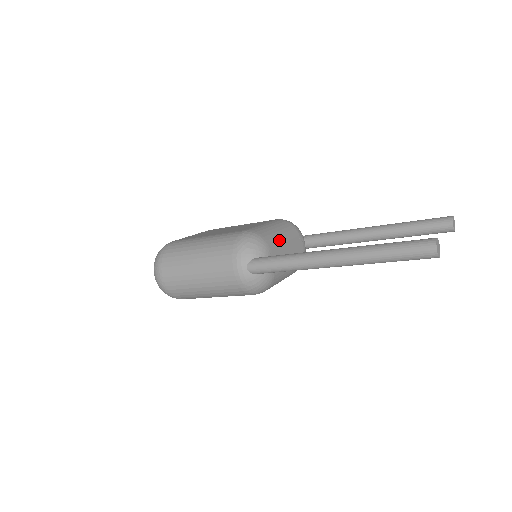
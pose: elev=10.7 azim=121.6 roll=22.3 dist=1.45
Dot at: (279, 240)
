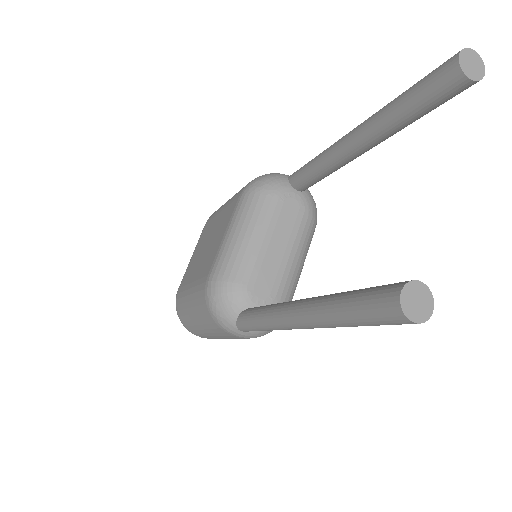
Dot at: (252, 252)
